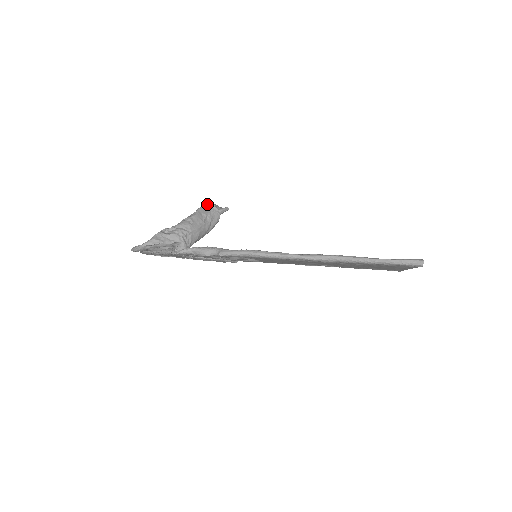
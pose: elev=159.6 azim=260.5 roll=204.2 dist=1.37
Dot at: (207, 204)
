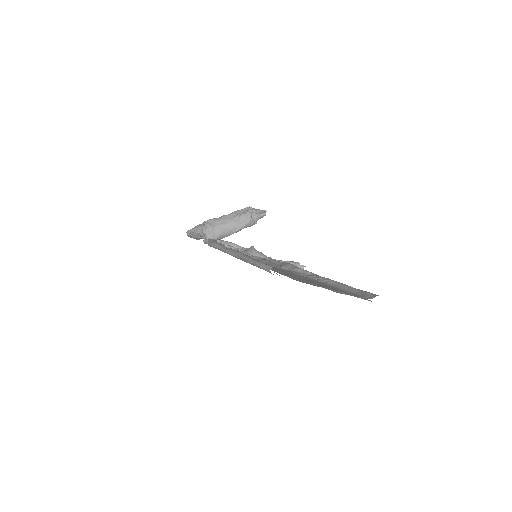
Dot at: (246, 207)
